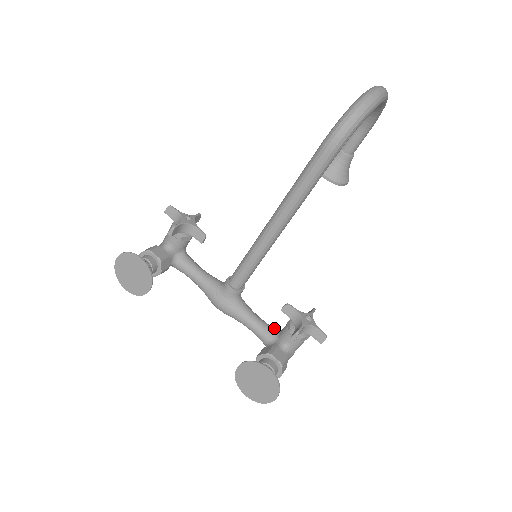
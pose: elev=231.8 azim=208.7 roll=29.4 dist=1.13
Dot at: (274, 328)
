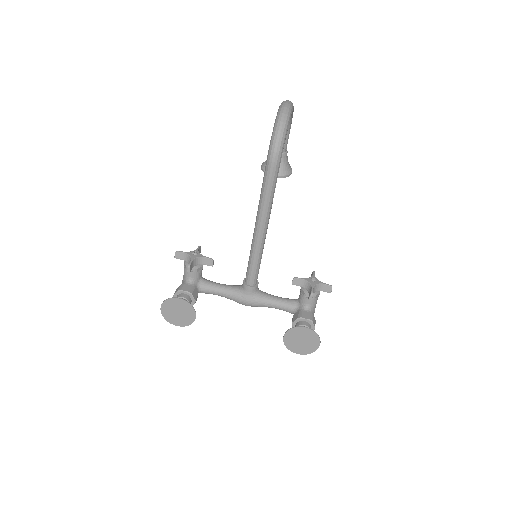
Dot at: (293, 299)
